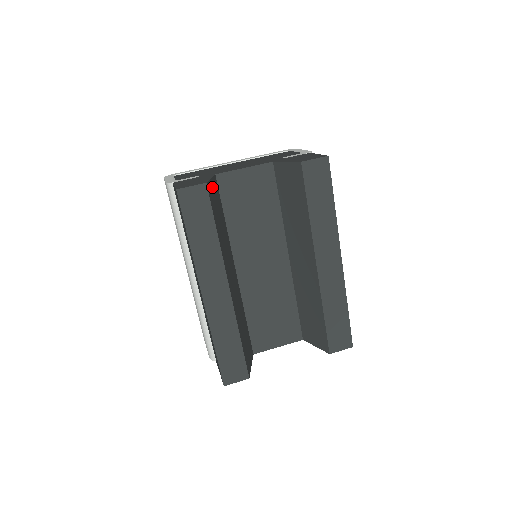
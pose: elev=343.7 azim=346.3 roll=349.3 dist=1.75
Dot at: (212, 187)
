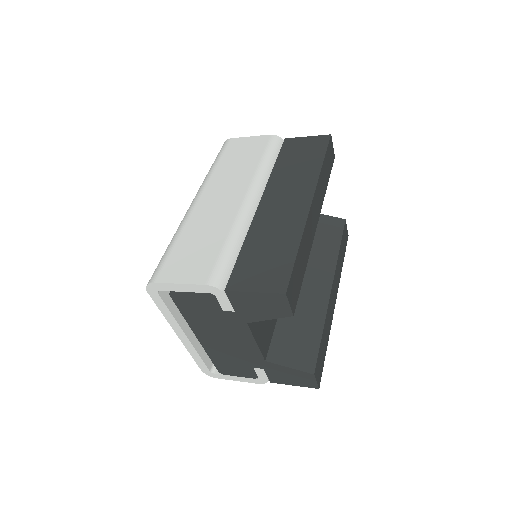
Dot at: occluded
